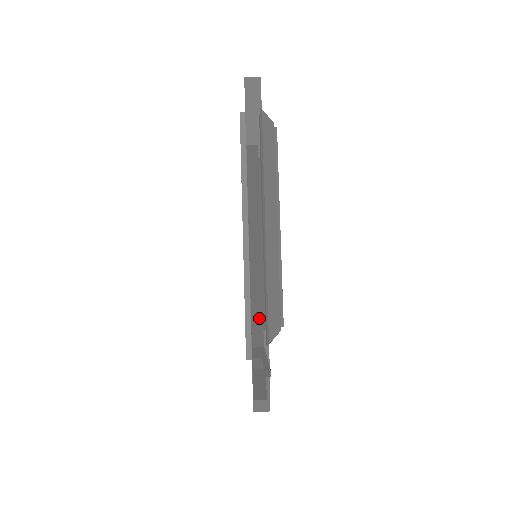
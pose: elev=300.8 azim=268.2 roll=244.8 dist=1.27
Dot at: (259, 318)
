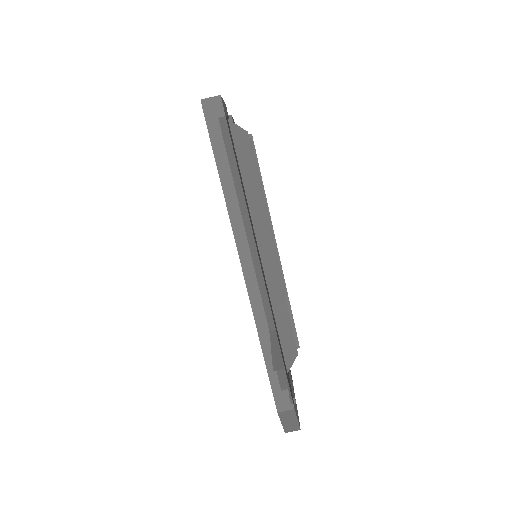
Dot at: (275, 366)
